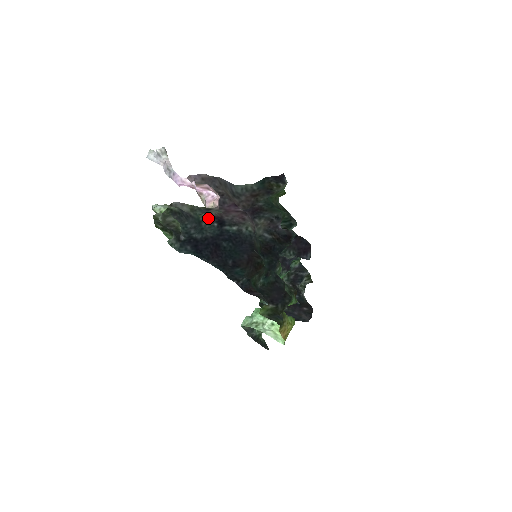
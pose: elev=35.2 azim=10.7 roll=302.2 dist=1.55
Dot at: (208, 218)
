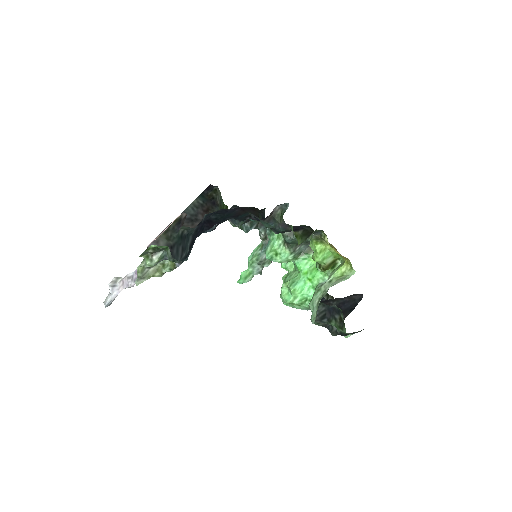
Dot at: (185, 227)
